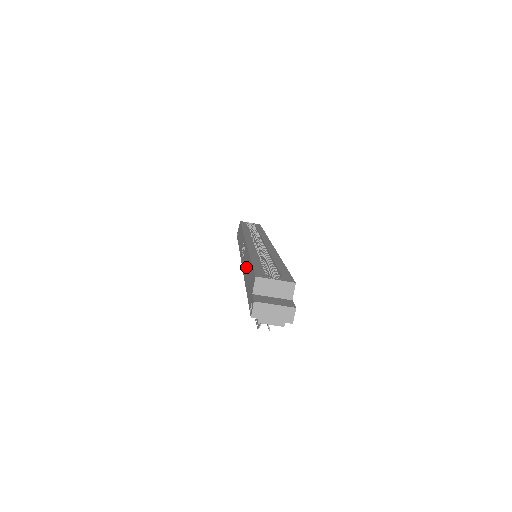
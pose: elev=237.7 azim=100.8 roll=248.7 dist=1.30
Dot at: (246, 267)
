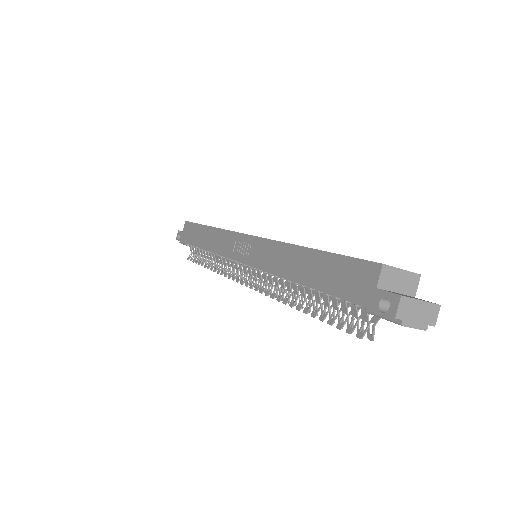
Dot at: (290, 262)
